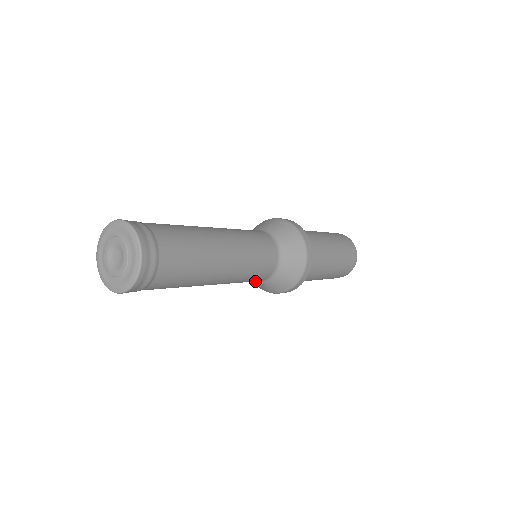
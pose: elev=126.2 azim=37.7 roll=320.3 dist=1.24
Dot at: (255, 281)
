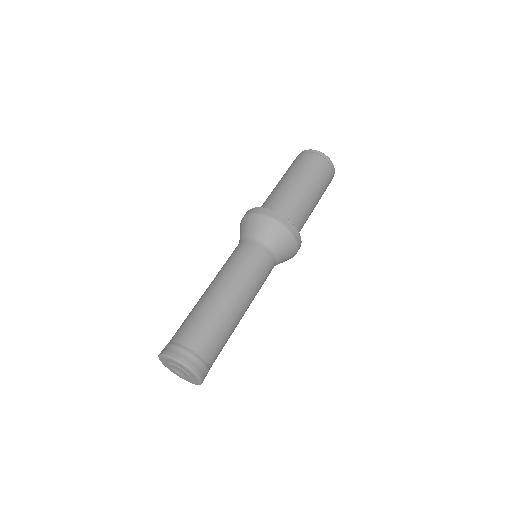
Dot at: occluded
